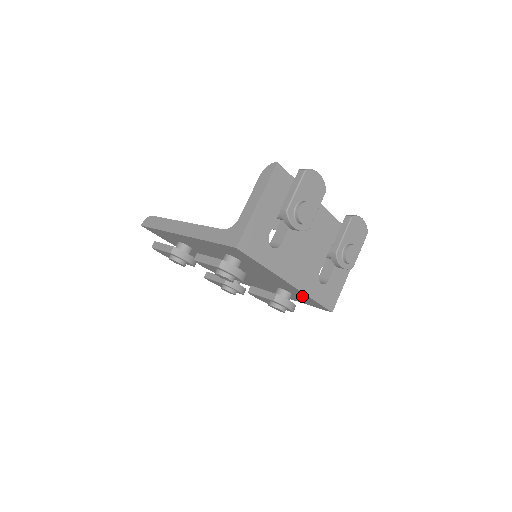
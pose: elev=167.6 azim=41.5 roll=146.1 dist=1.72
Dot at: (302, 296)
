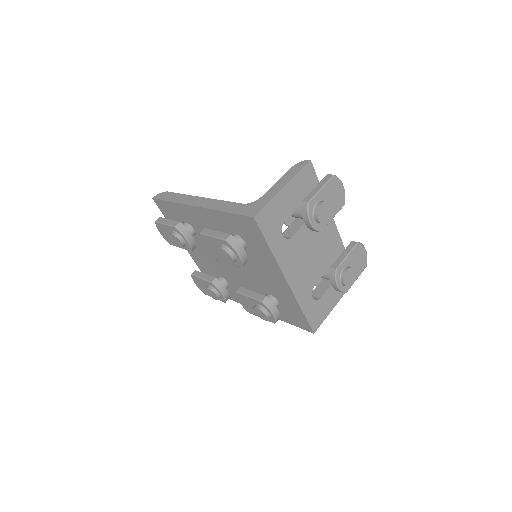
Dot at: (291, 305)
